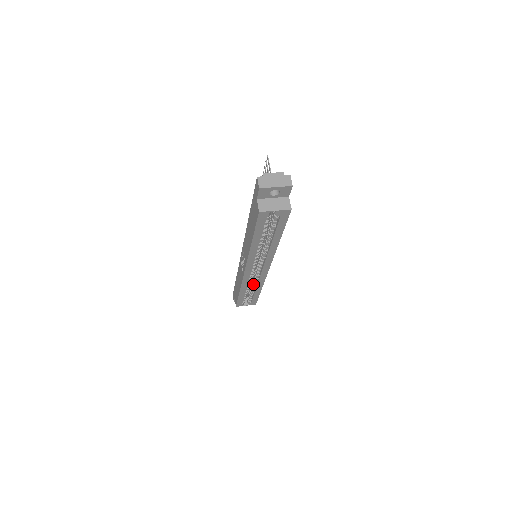
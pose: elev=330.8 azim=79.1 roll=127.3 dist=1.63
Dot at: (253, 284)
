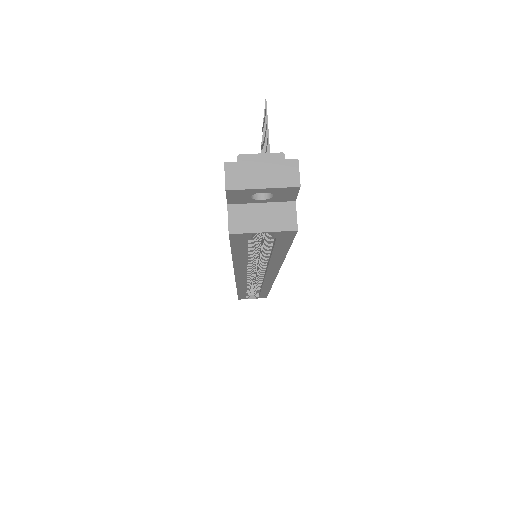
Dot at: occluded
